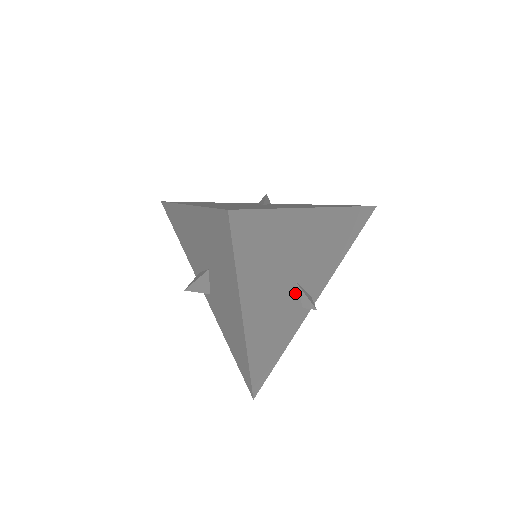
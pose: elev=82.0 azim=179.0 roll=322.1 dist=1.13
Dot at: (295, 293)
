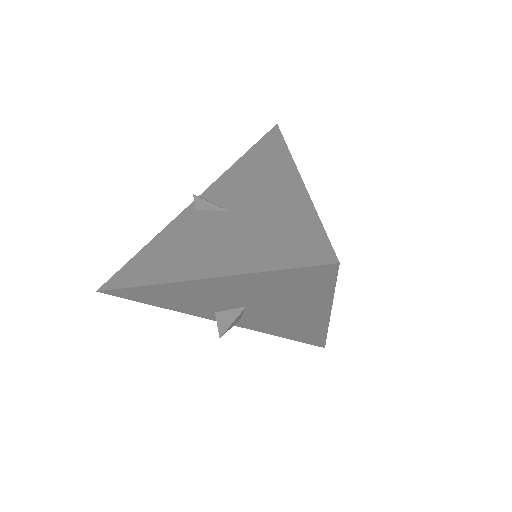
Dot at: occluded
